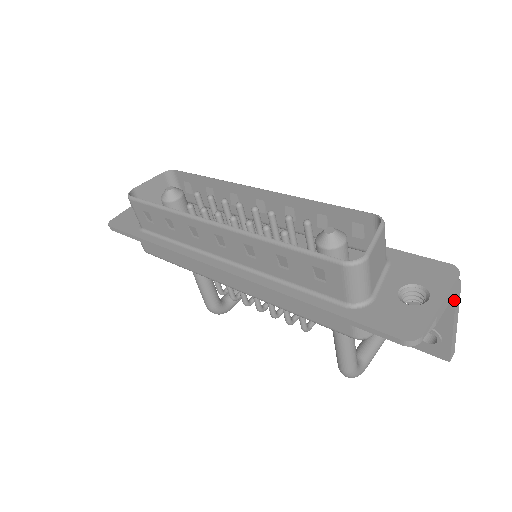
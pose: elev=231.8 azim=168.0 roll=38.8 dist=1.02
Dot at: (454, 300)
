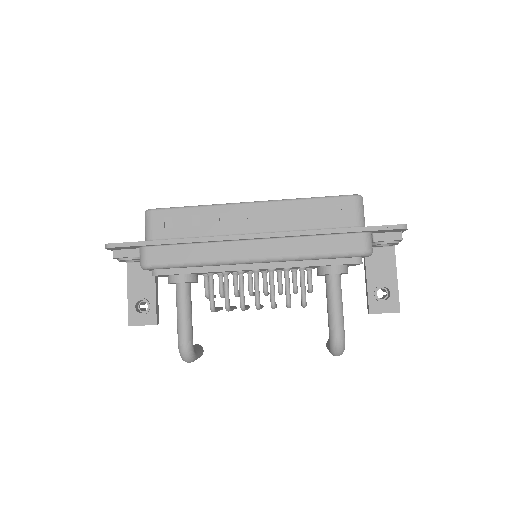
Dot at: (394, 253)
